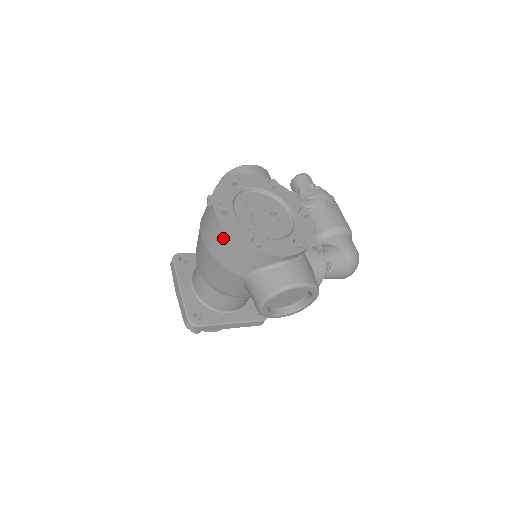
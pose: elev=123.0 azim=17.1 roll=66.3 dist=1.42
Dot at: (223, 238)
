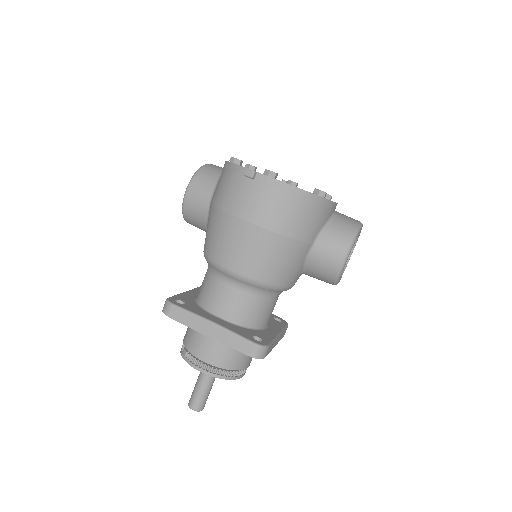
Dot at: (292, 200)
